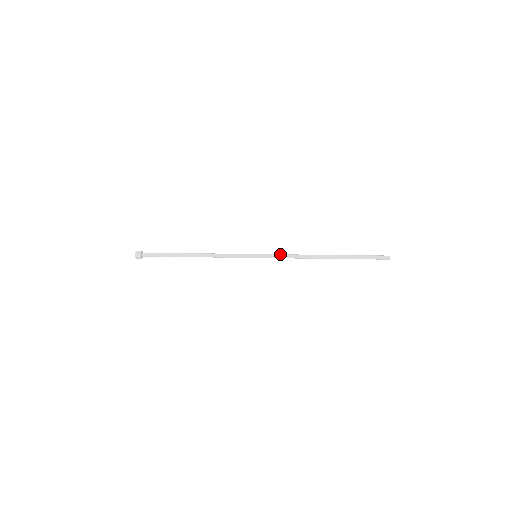
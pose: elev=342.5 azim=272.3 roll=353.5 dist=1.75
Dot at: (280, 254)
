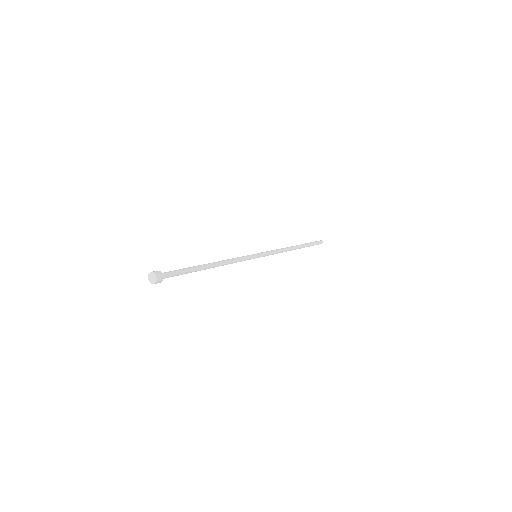
Dot at: (271, 250)
